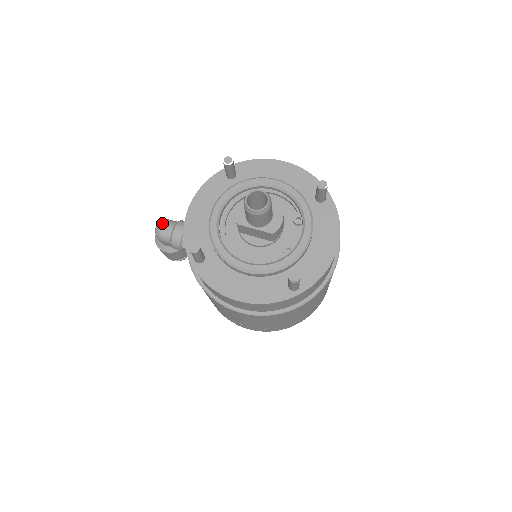
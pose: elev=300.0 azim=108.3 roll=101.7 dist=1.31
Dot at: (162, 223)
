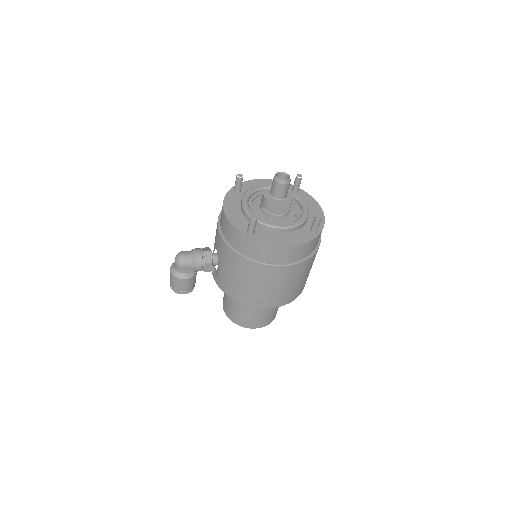
Dot at: (181, 253)
